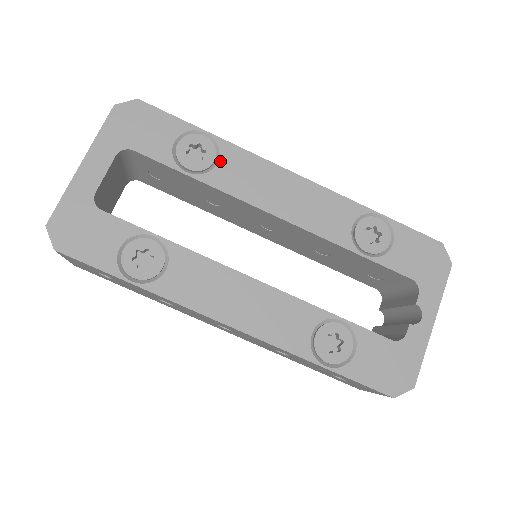
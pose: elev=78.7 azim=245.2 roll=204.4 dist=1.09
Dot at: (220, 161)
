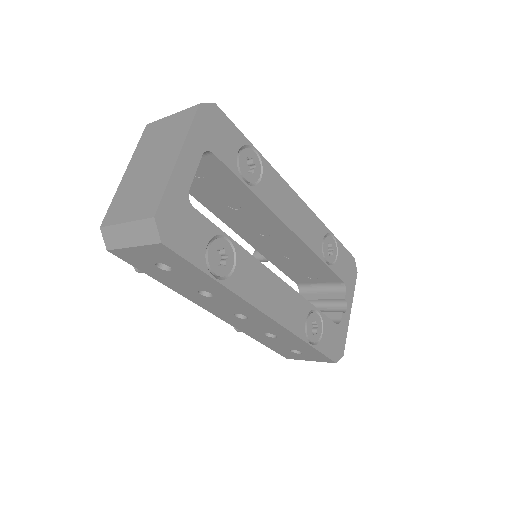
Dot at: (263, 177)
